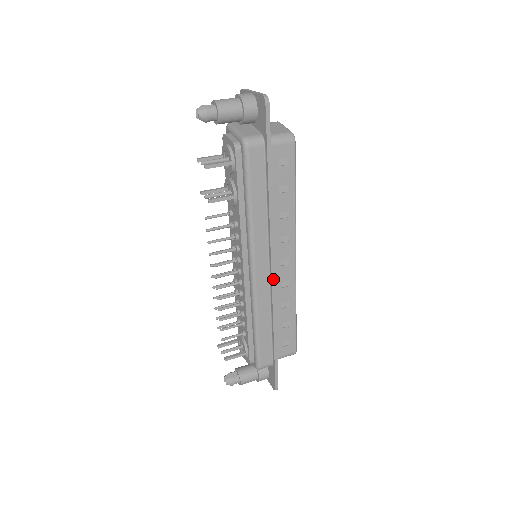
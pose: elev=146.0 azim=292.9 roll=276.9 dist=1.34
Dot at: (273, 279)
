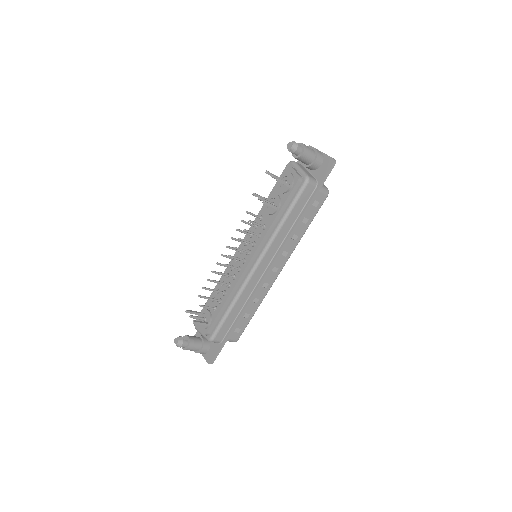
Dot at: (265, 277)
